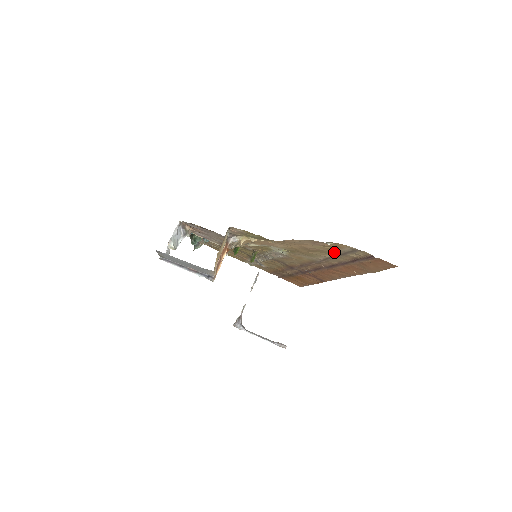
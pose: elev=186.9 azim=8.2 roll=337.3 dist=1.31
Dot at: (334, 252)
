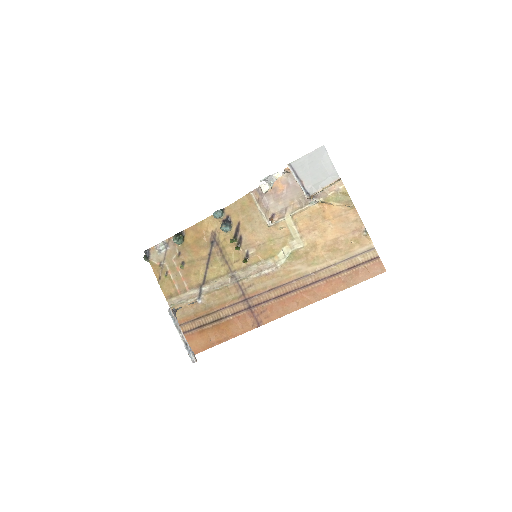
Dot at: (347, 254)
